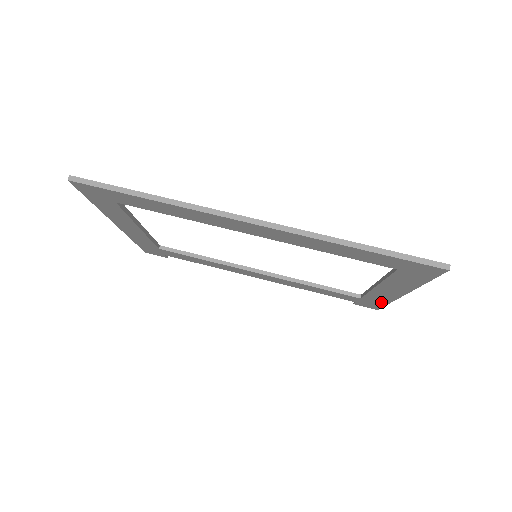
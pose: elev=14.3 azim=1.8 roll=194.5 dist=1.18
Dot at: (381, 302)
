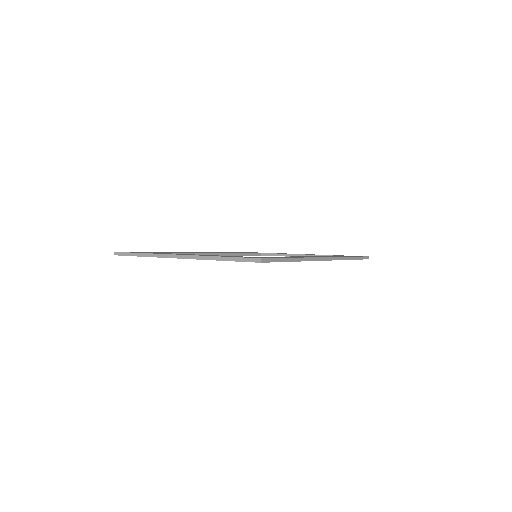
Dot at: occluded
